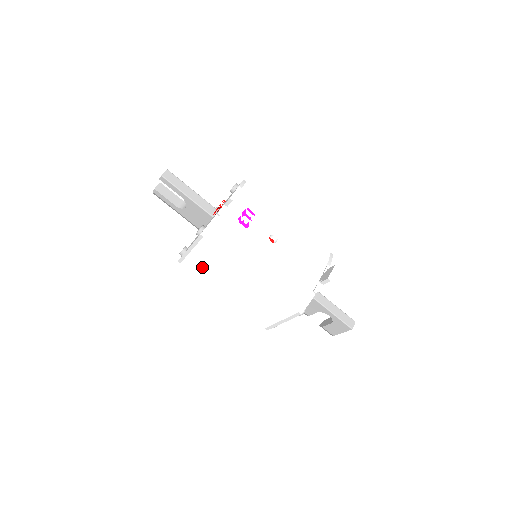
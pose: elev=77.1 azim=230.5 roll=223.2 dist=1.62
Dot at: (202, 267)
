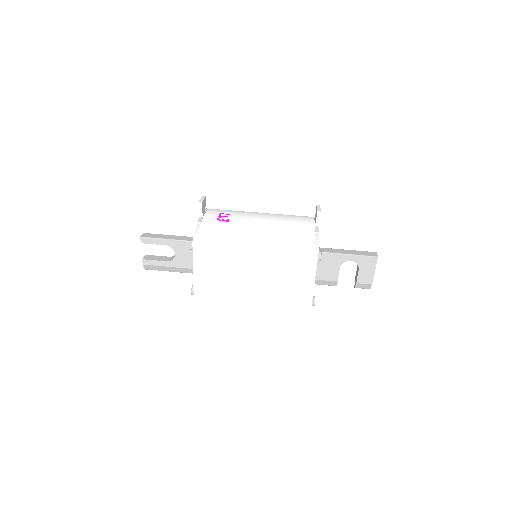
Dot at: (215, 285)
